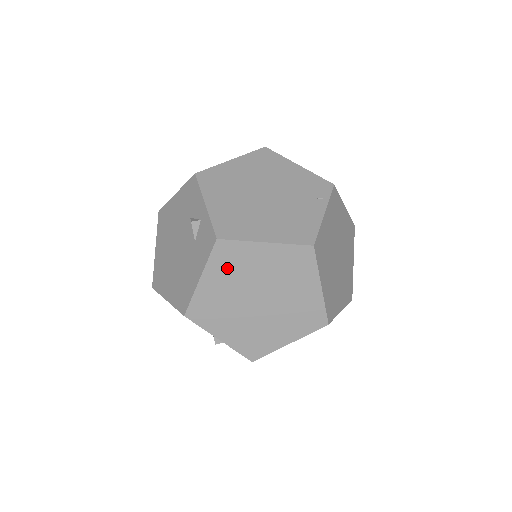
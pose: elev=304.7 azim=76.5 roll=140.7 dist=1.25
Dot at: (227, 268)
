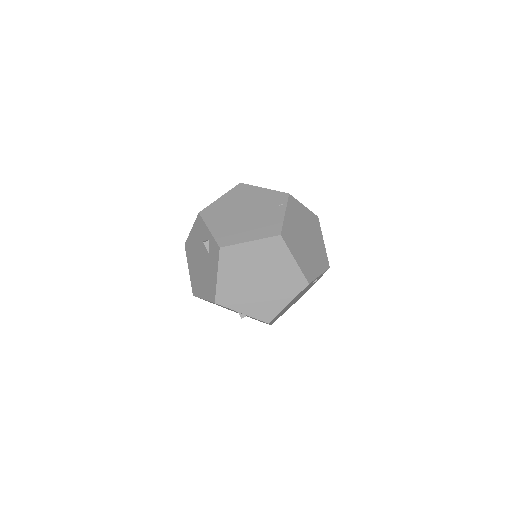
Dot at: (232, 264)
